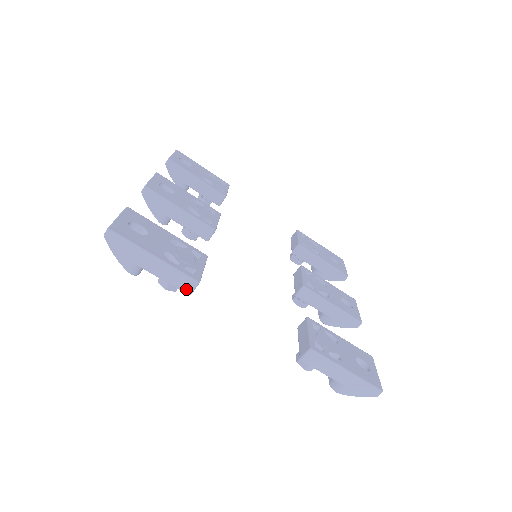
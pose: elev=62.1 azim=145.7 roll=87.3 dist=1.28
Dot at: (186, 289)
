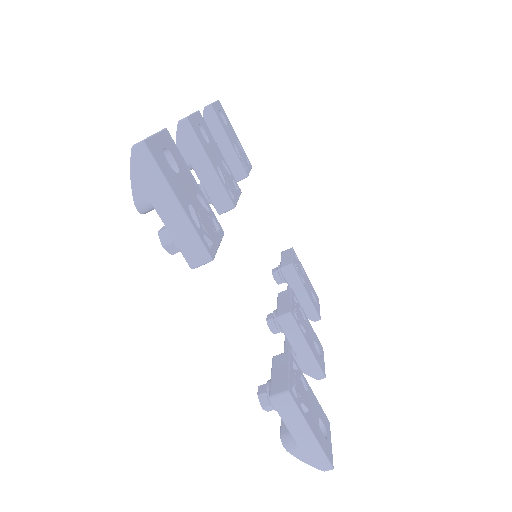
Dot at: (192, 260)
